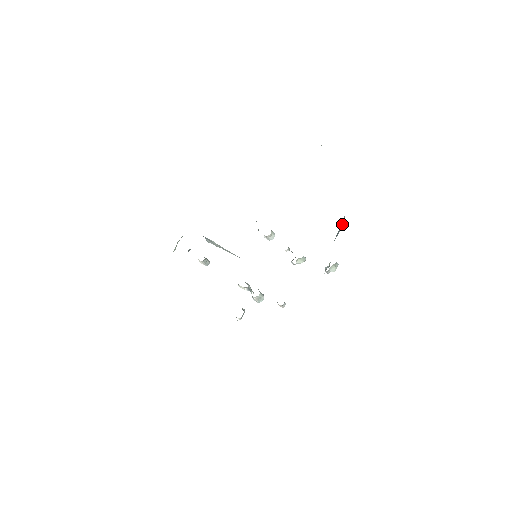
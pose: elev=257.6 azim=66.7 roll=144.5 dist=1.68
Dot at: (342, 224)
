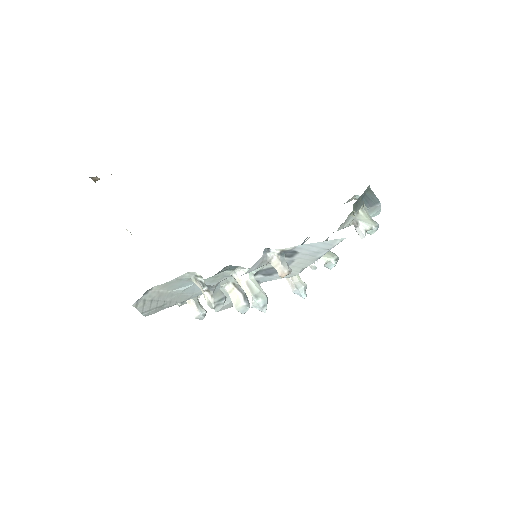
Dot at: (373, 200)
